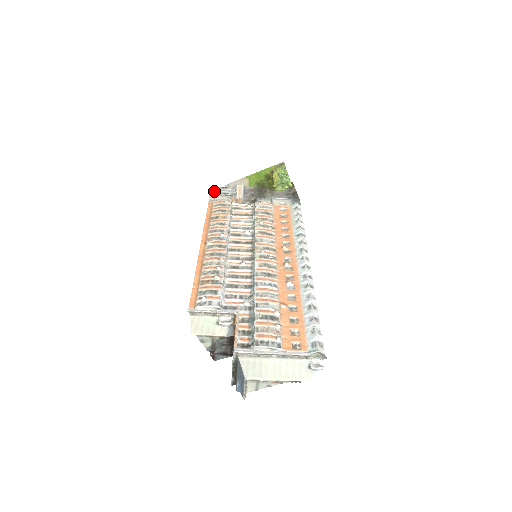
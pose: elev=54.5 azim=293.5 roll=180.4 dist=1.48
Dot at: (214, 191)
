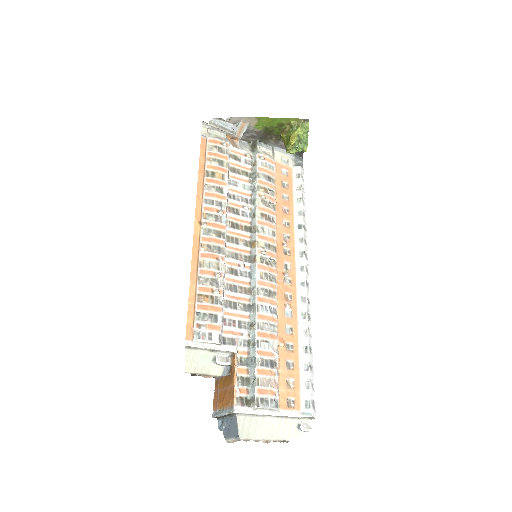
Dot at: (210, 121)
